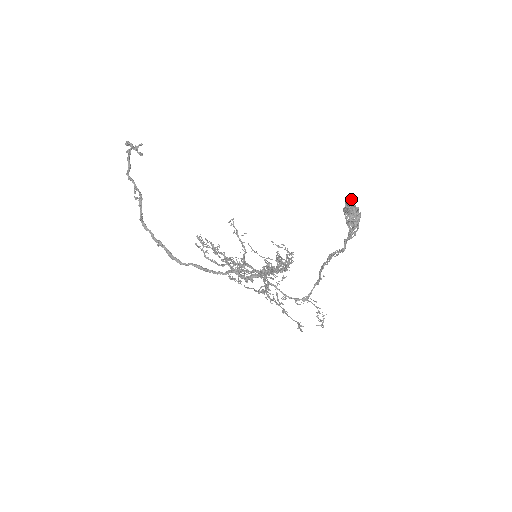
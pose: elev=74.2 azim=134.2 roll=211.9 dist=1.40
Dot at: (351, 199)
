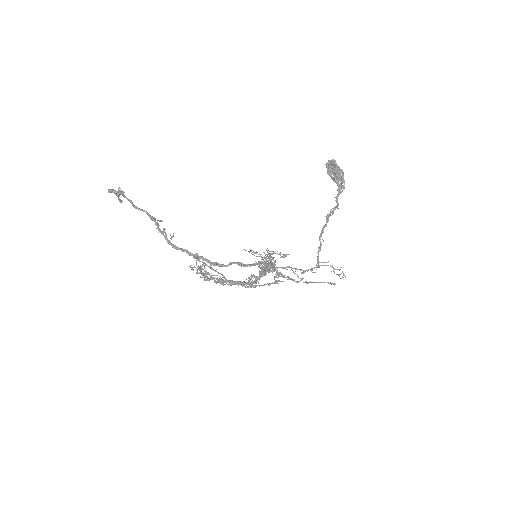
Dot at: (333, 161)
